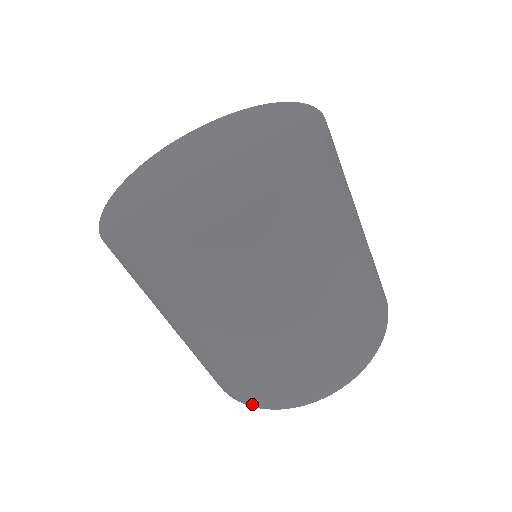
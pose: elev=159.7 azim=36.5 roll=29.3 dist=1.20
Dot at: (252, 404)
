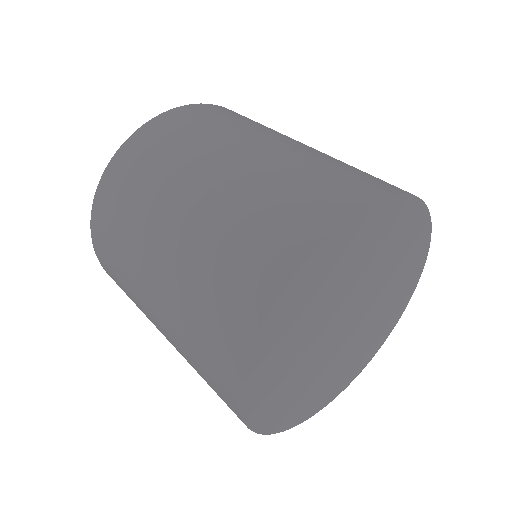
Dot at: (234, 403)
